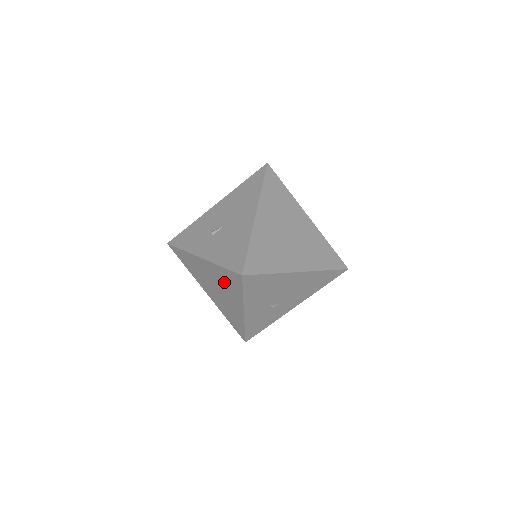
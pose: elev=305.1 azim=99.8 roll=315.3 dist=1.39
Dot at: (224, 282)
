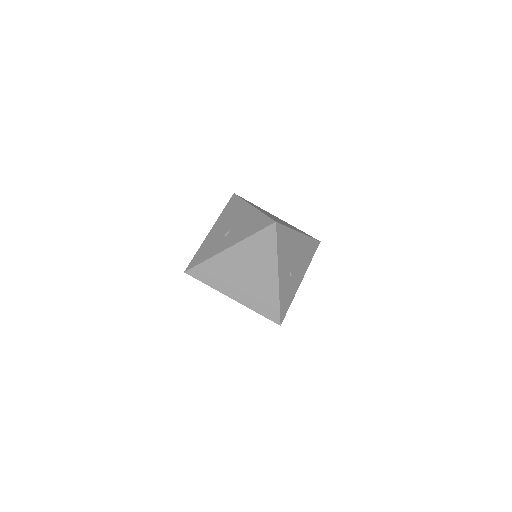
Dot at: (256, 254)
